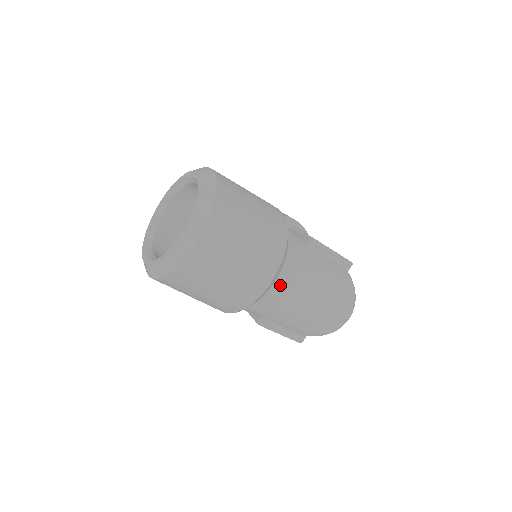
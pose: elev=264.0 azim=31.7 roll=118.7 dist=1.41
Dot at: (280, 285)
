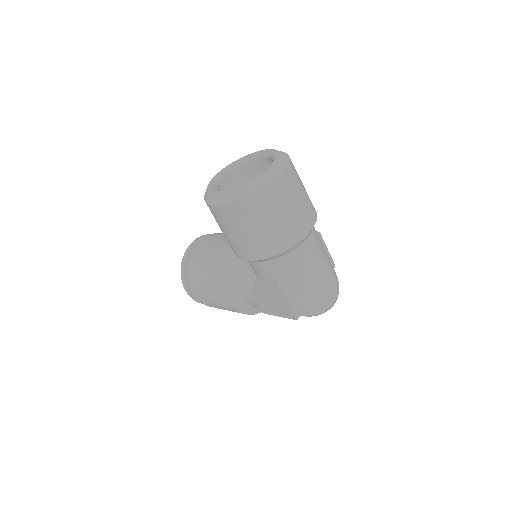
Dot at: (308, 244)
